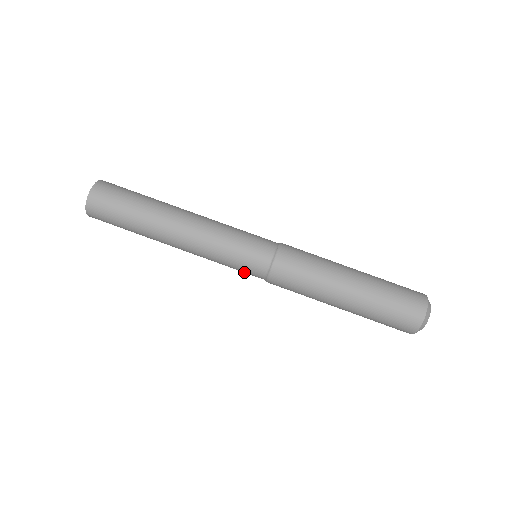
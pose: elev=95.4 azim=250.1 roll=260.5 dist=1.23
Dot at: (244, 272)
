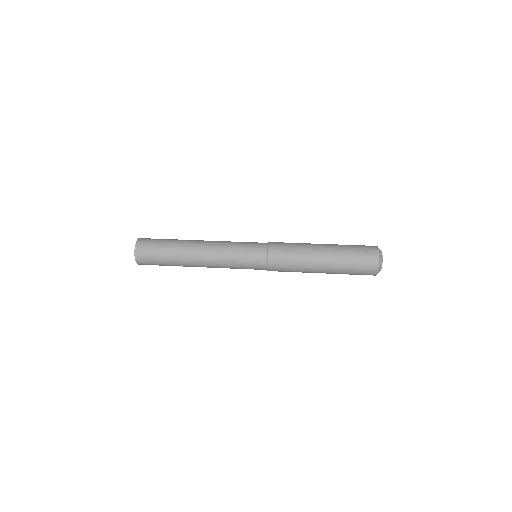
Dot at: (251, 267)
